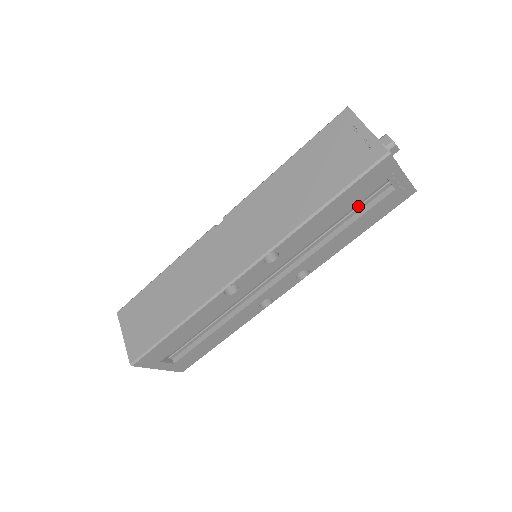
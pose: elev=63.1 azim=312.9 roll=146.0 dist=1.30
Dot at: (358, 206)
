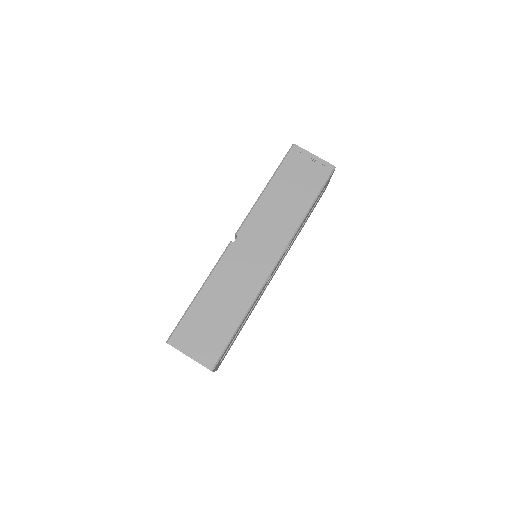
Dot at: occluded
